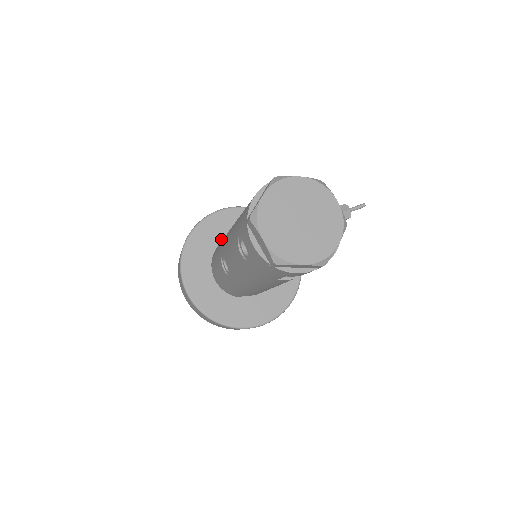
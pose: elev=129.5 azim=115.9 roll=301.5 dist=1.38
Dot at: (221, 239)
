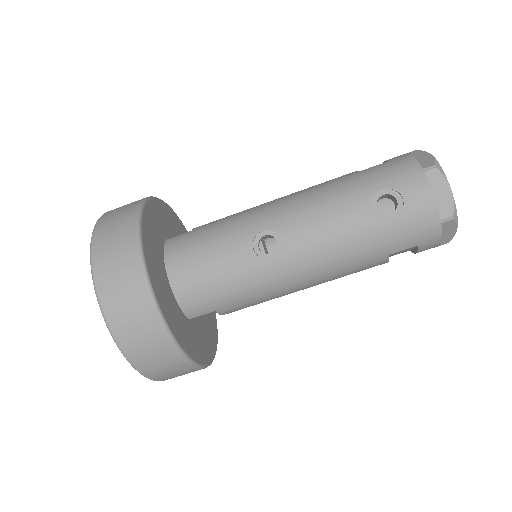
Dot at: (166, 234)
